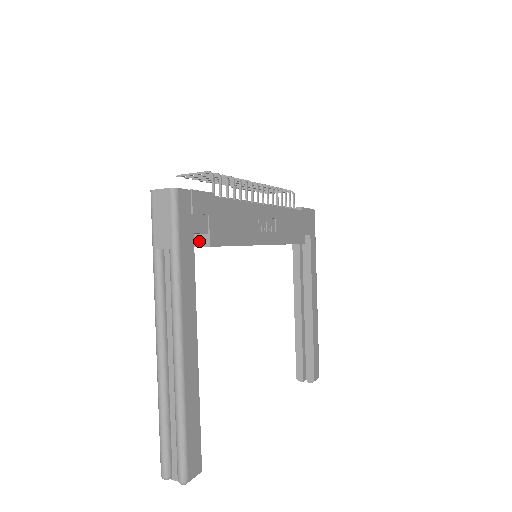
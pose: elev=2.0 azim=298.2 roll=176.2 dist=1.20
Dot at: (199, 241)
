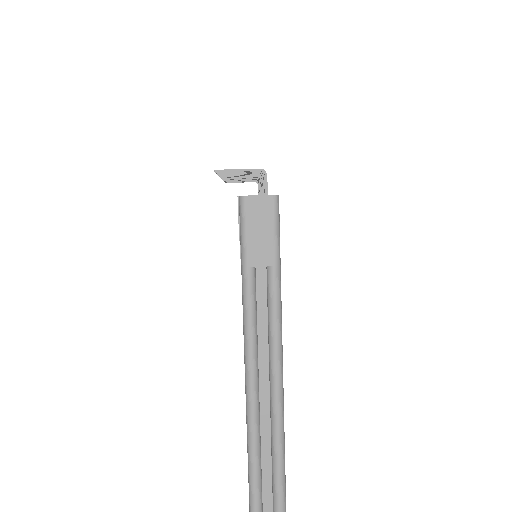
Dot at: occluded
